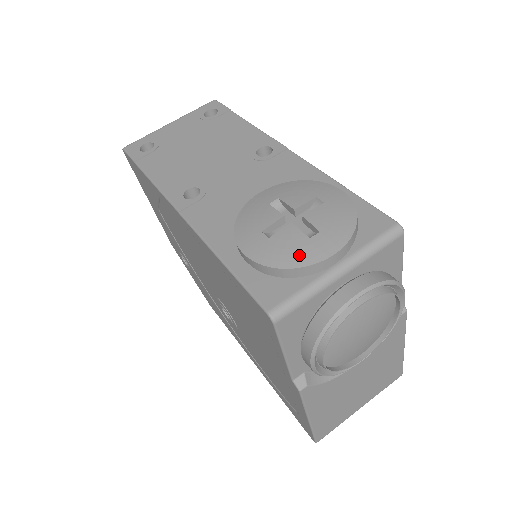
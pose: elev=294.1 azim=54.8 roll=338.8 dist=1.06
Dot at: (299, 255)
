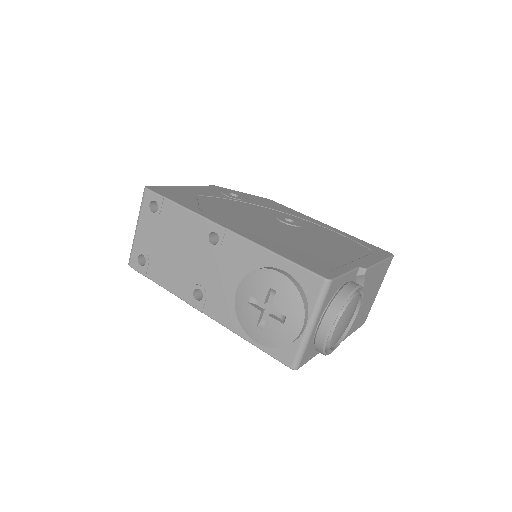
Dot at: (285, 337)
